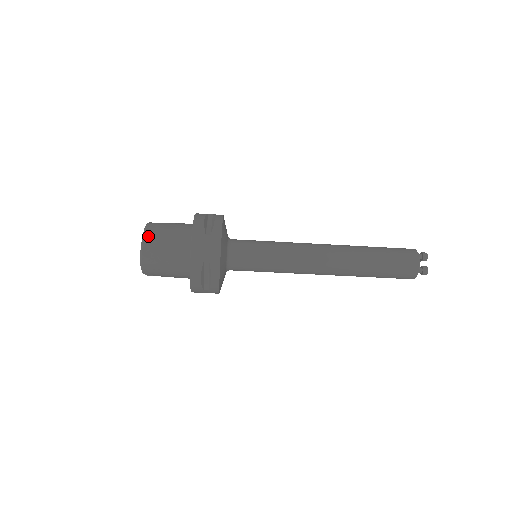
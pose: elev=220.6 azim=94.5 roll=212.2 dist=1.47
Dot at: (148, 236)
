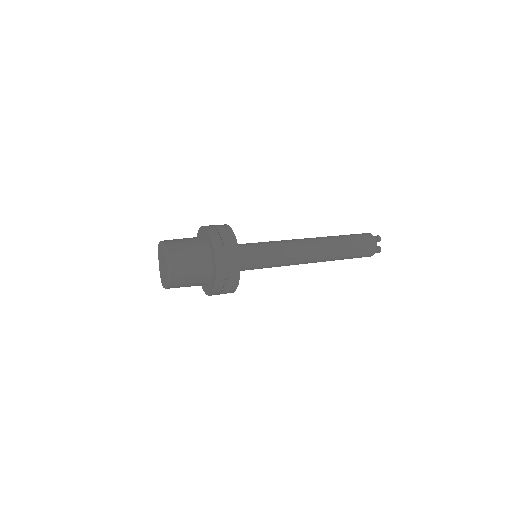
Dot at: (172, 286)
